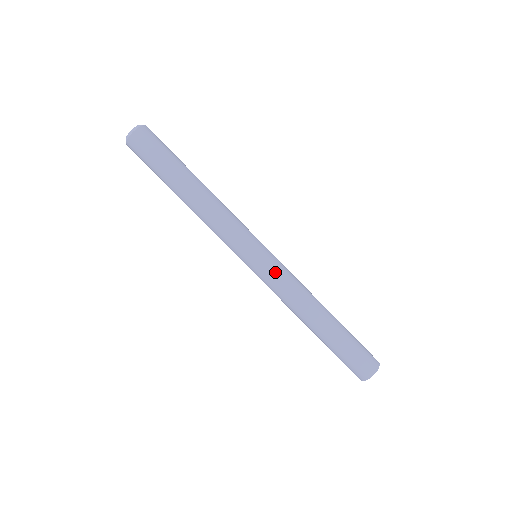
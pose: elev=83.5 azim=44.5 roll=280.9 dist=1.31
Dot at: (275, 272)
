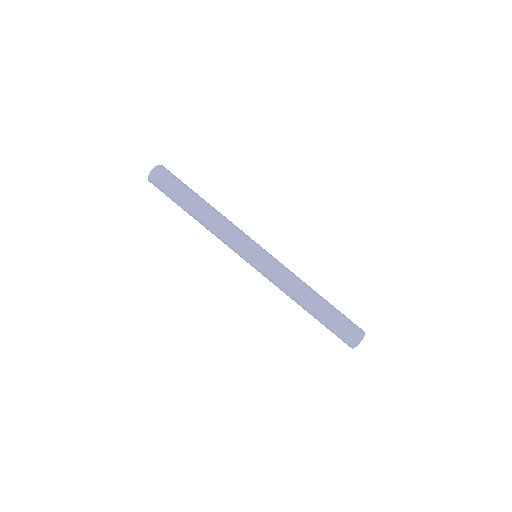
Dot at: (275, 262)
